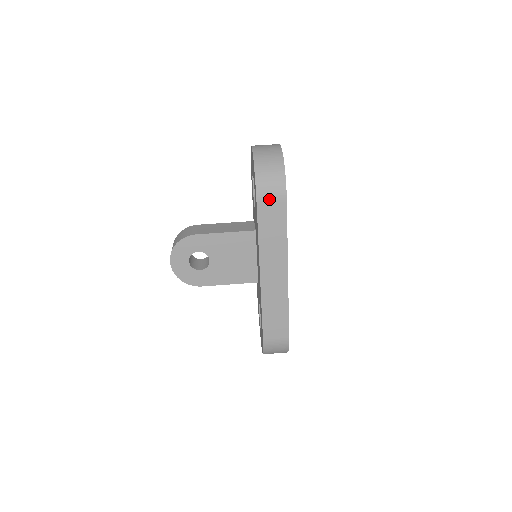
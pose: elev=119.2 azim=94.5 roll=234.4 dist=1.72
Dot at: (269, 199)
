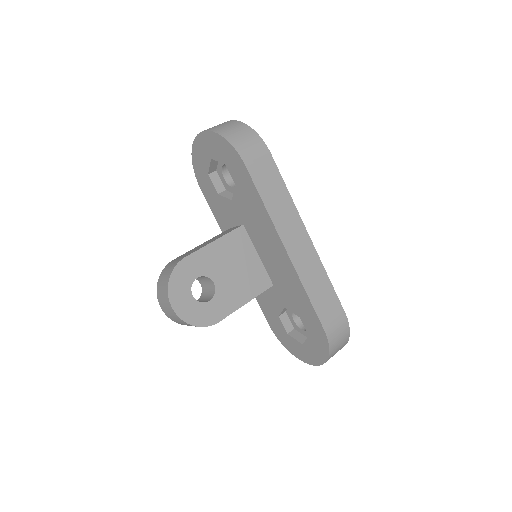
Dot at: (254, 157)
